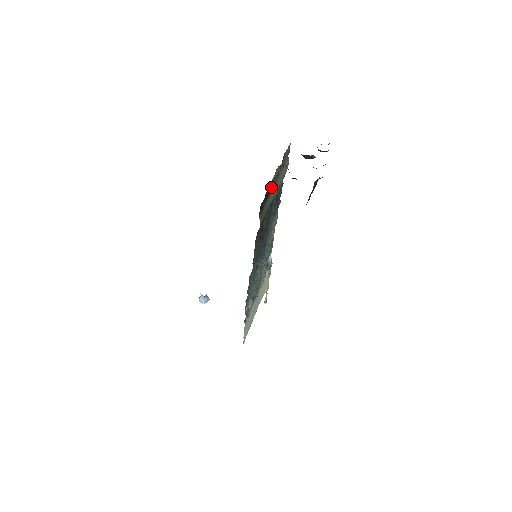
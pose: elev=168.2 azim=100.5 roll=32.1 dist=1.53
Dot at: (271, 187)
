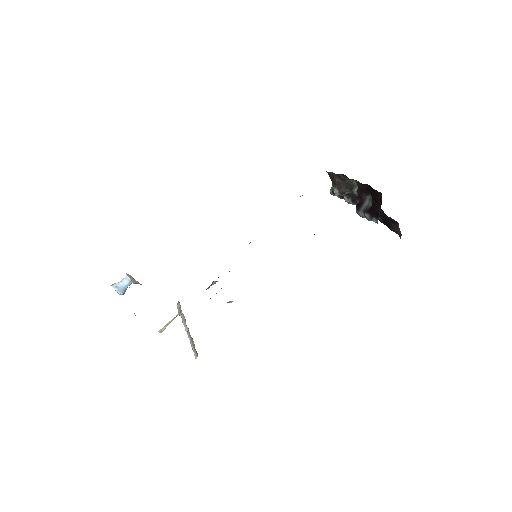
Dot at: occluded
